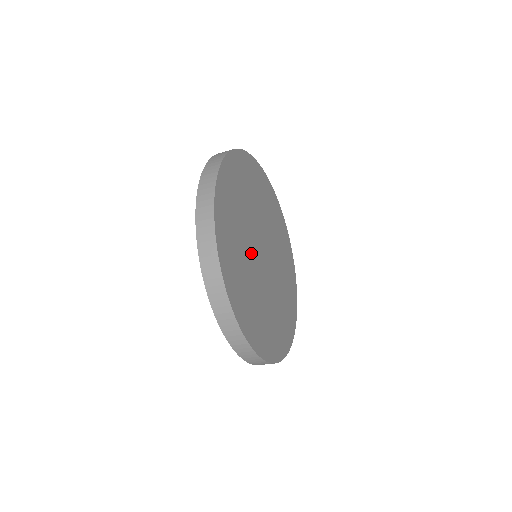
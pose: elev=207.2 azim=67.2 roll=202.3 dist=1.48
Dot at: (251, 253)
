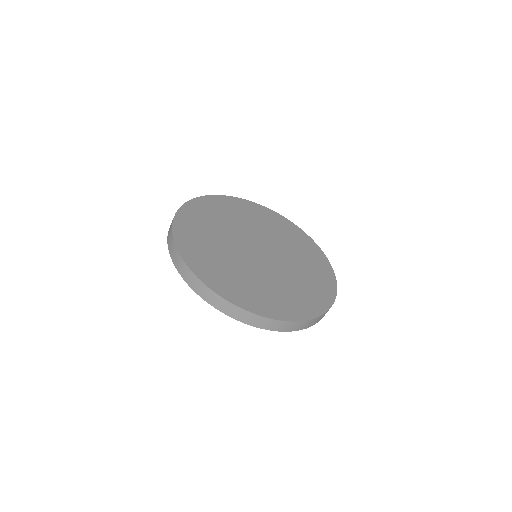
Dot at: (232, 242)
